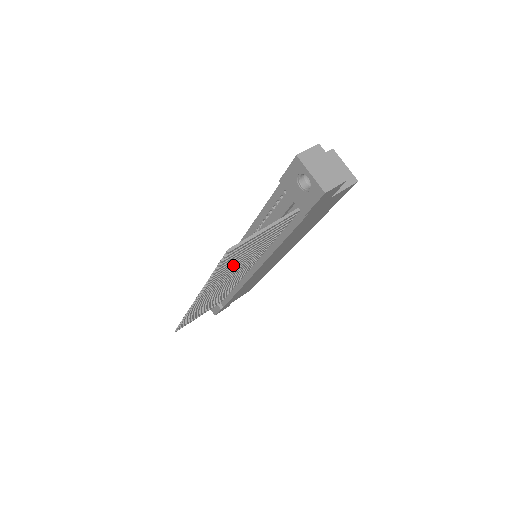
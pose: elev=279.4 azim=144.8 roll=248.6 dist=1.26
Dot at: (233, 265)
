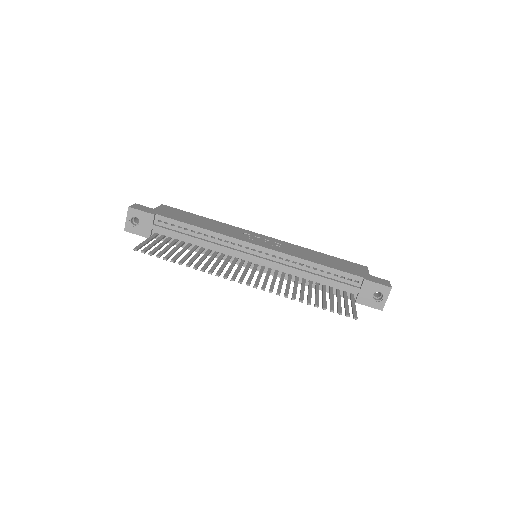
Dot at: occluded
